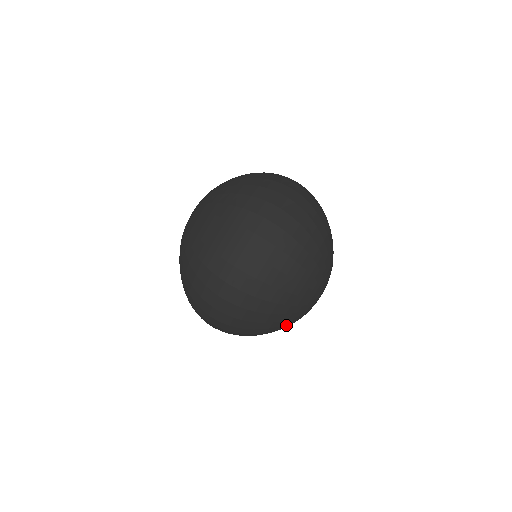
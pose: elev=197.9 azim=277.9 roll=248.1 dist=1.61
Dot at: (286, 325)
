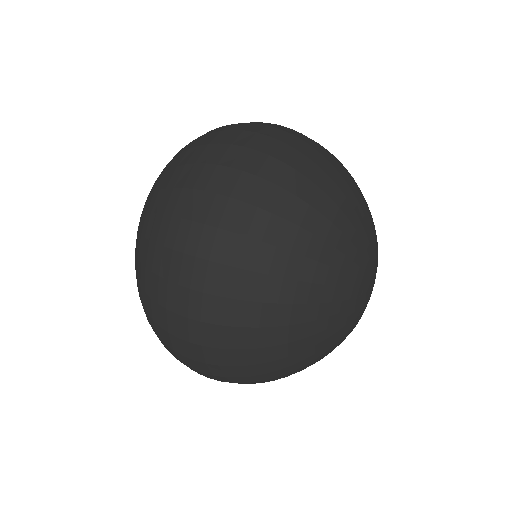
Dot at: (325, 354)
